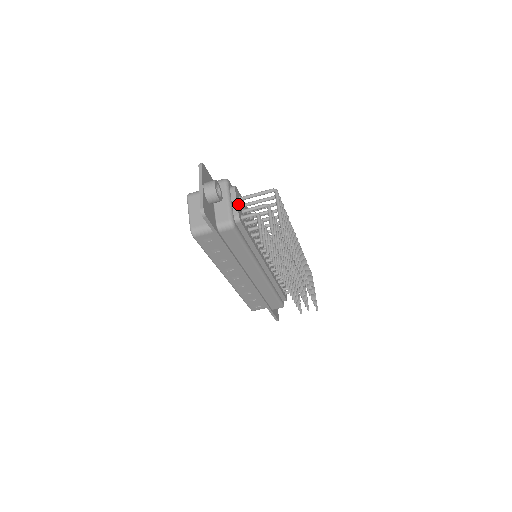
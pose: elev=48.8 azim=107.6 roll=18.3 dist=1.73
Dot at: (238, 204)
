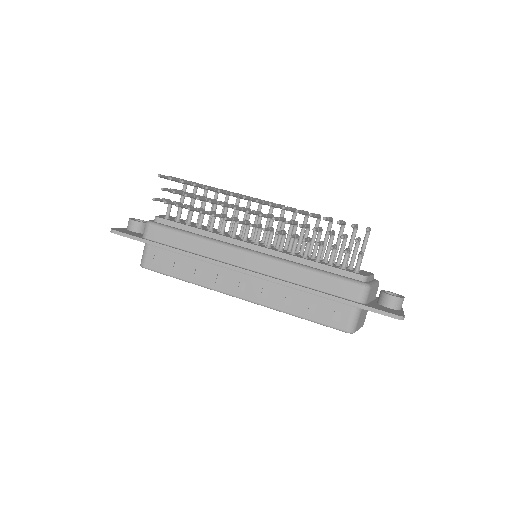
Dot at: occluded
